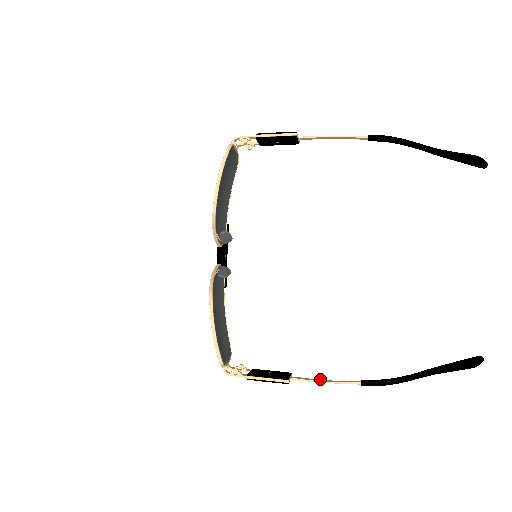
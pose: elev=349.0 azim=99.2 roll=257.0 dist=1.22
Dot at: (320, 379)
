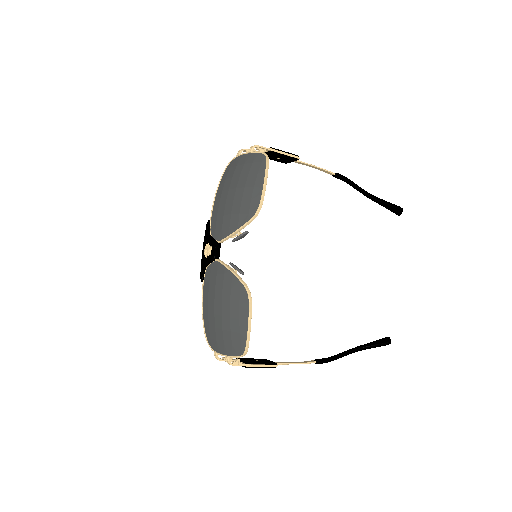
Dot at: (290, 362)
